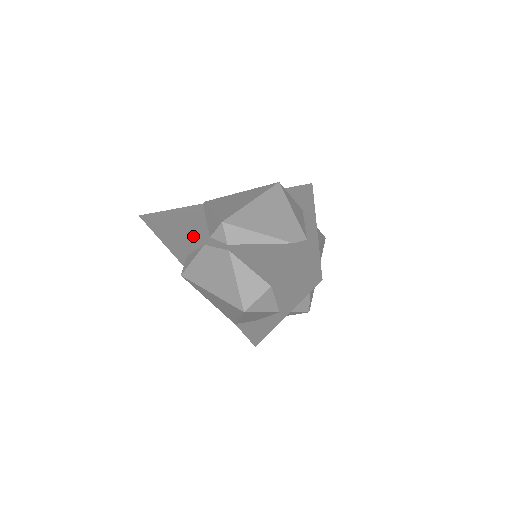
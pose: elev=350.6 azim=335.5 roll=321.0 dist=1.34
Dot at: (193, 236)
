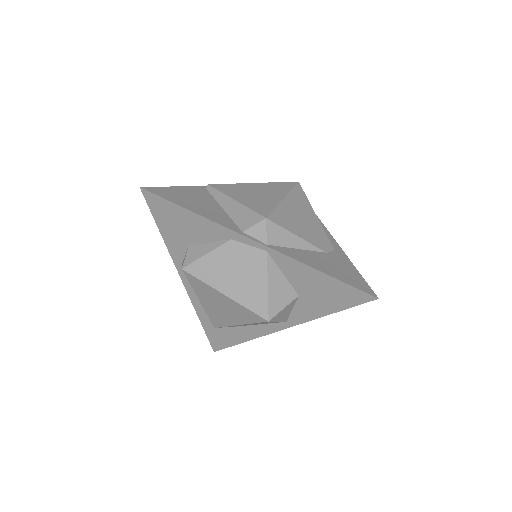
Dot at: (220, 227)
